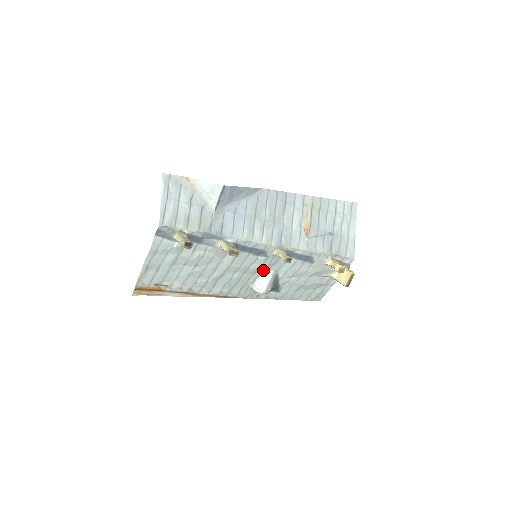
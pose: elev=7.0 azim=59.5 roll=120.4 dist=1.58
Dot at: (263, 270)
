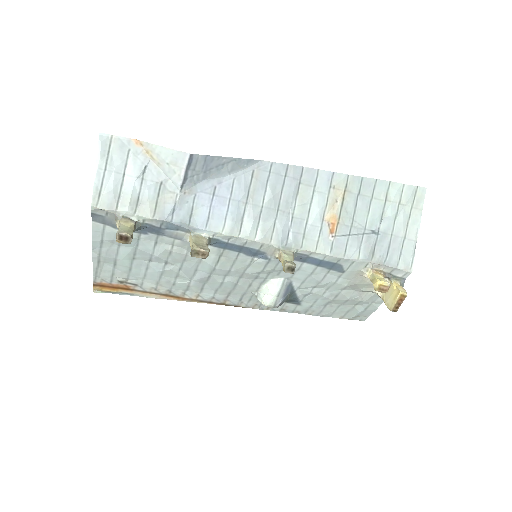
Dot at: (268, 276)
